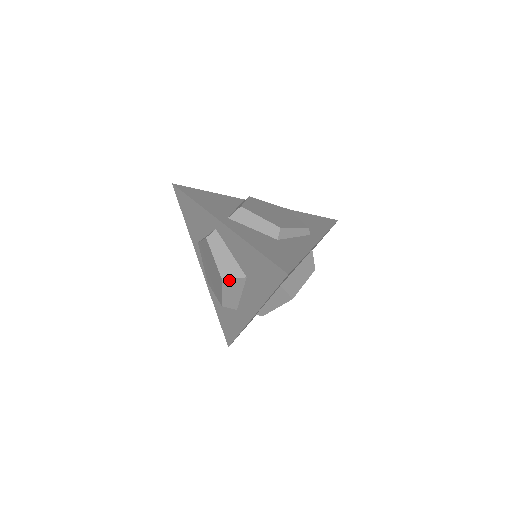
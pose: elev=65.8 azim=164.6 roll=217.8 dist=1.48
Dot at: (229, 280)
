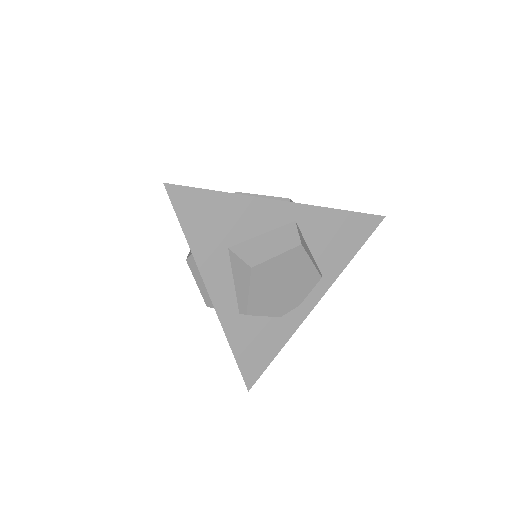
Dot at: (190, 258)
